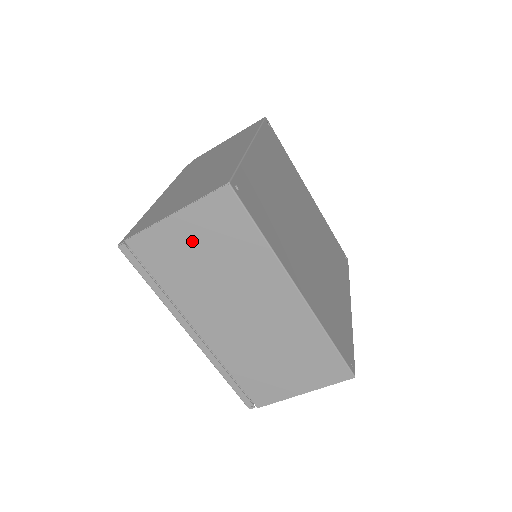
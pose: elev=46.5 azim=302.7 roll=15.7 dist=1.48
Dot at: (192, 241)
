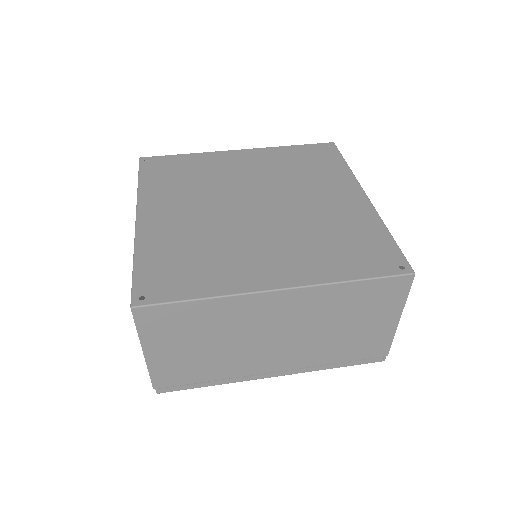
Dot at: (178, 349)
